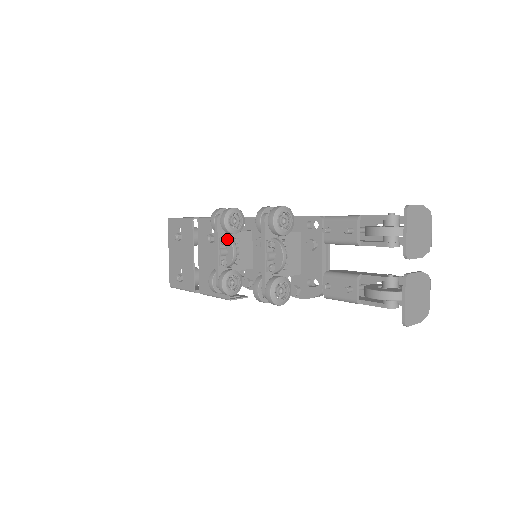
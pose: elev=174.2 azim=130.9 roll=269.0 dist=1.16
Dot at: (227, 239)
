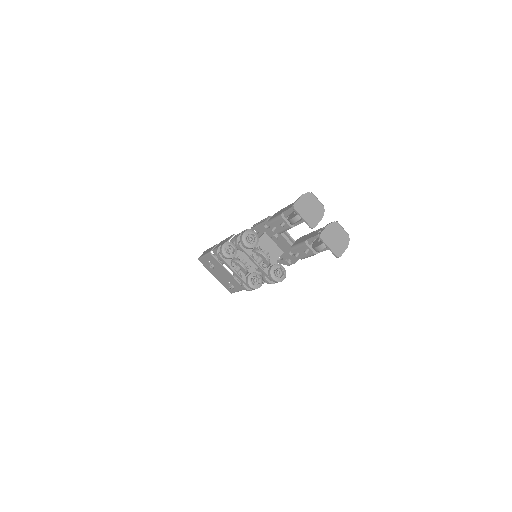
Dot at: (234, 262)
